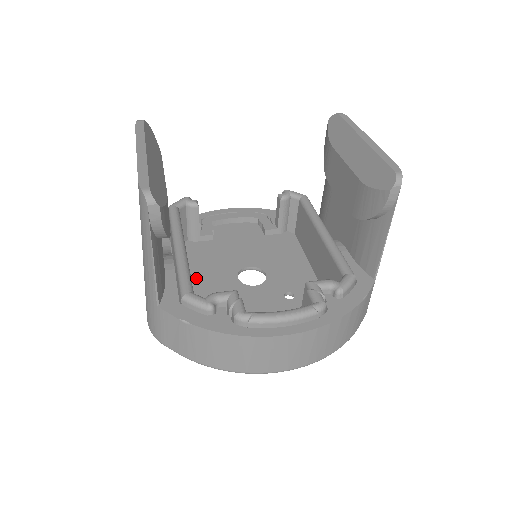
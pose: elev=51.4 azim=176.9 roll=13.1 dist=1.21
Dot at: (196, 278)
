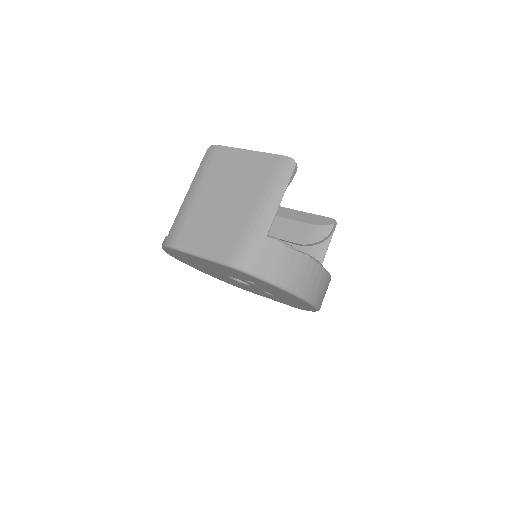
Dot at: occluded
